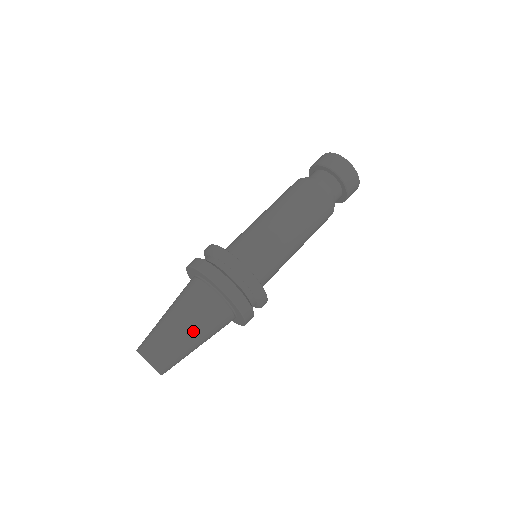
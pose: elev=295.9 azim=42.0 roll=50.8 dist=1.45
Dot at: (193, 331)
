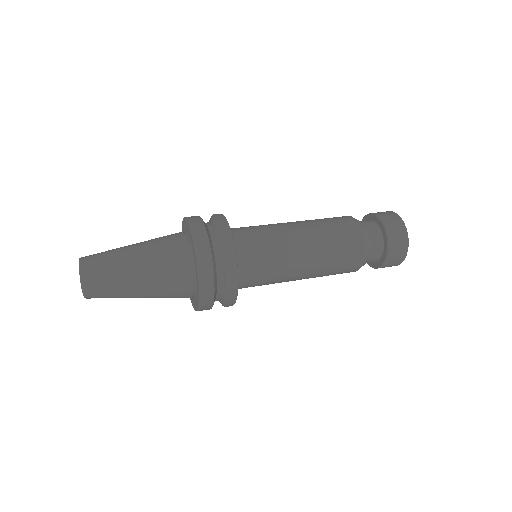
Dot at: (138, 247)
